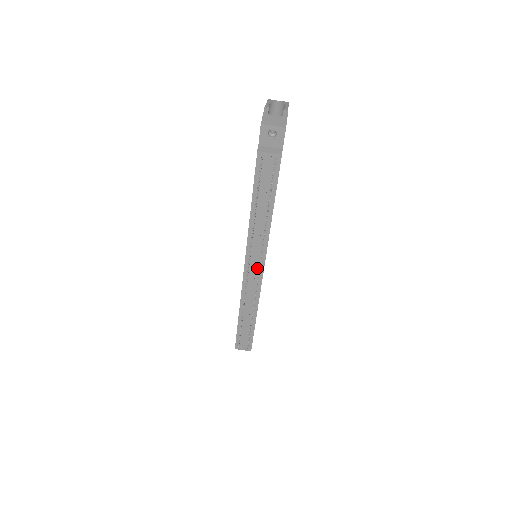
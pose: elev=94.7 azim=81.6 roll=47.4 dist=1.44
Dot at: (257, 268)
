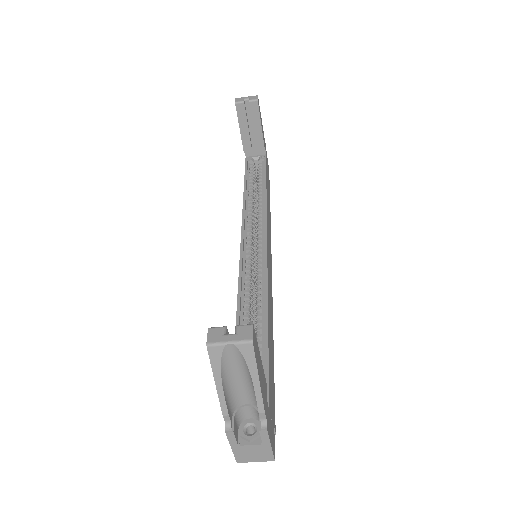
Dot at: occluded
